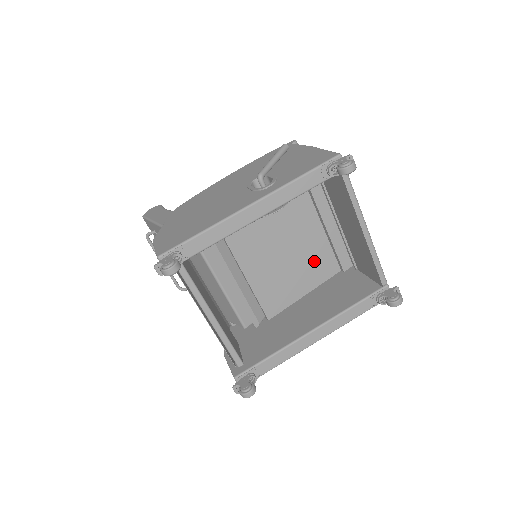
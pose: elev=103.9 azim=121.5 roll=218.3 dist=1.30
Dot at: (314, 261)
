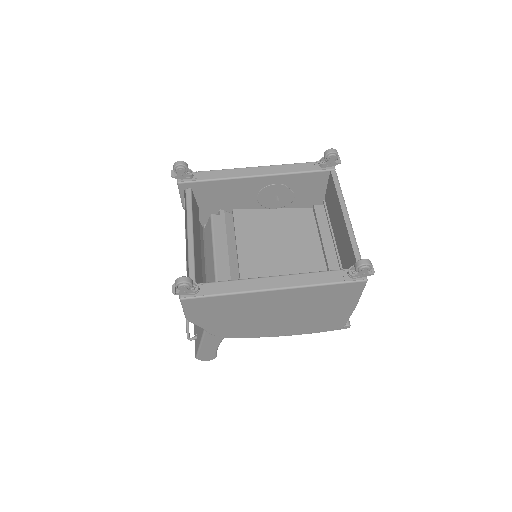
Dot at: occluded
